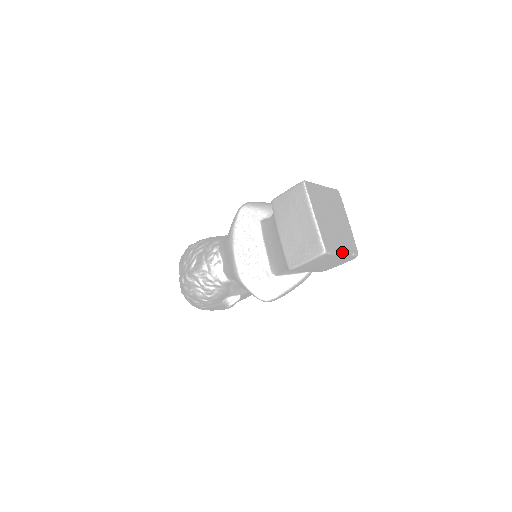
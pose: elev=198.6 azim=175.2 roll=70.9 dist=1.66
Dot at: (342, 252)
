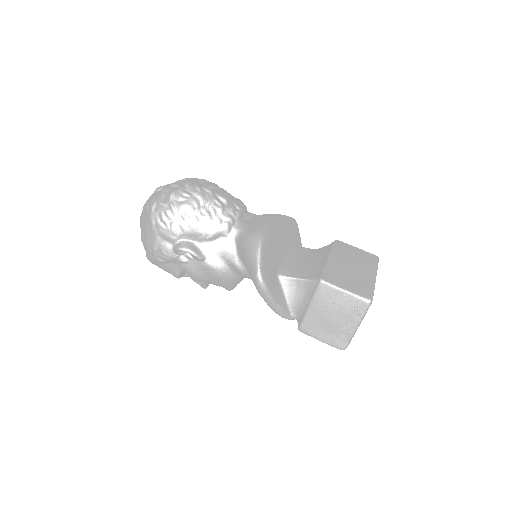
Dot at: occluded
